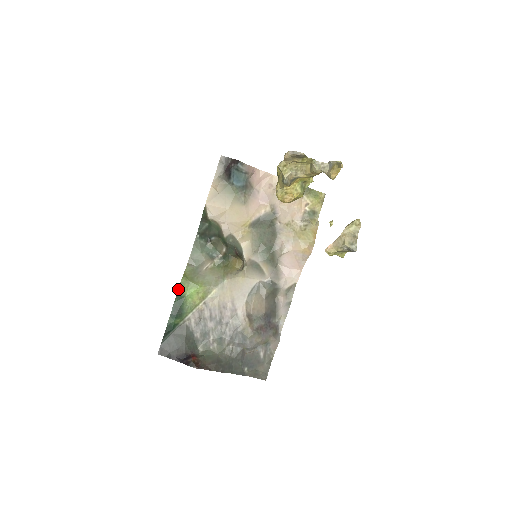
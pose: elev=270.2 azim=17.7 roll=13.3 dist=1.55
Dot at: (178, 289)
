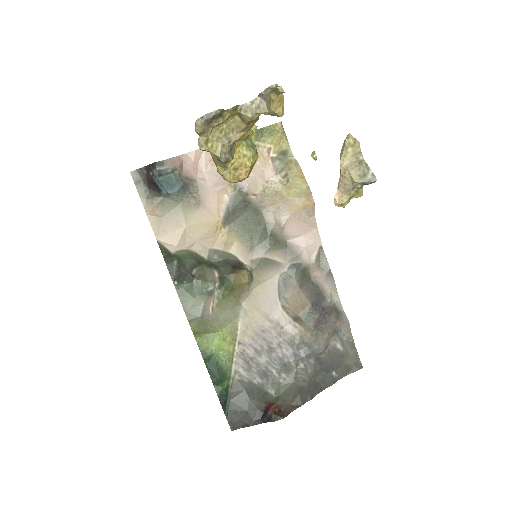
Dot at: occluded
